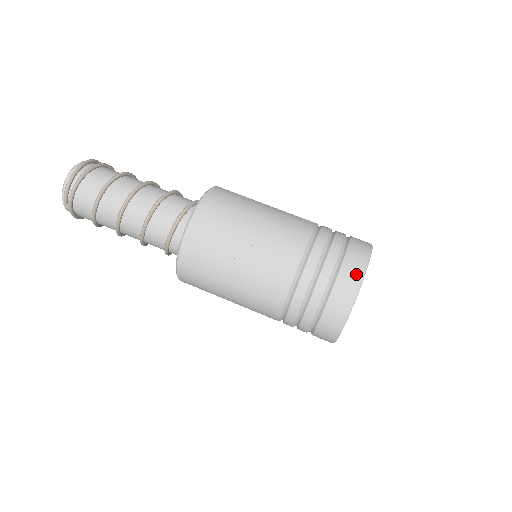
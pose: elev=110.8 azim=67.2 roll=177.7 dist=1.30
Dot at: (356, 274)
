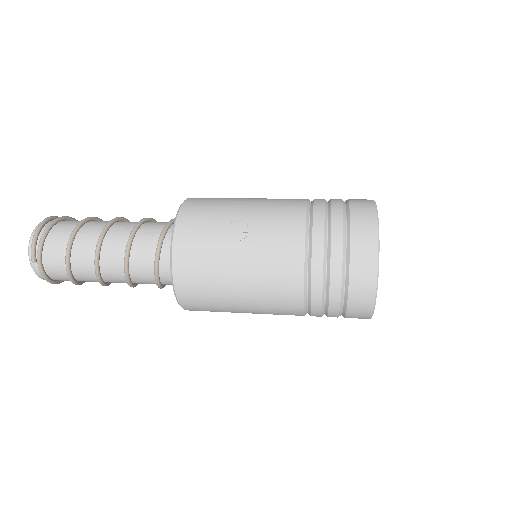
Dot at: (368, 216)
